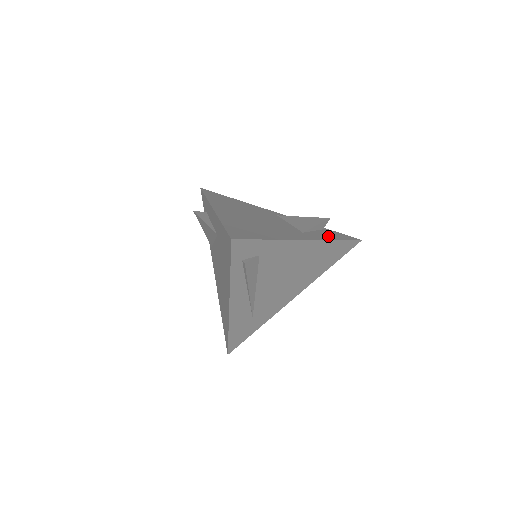
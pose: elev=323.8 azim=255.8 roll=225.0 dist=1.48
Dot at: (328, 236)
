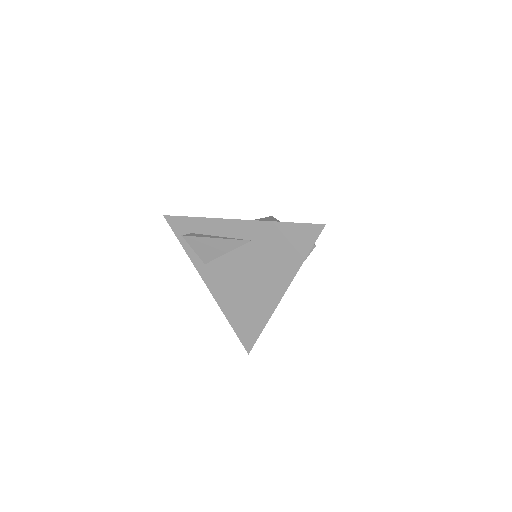
Dot at: occluded
